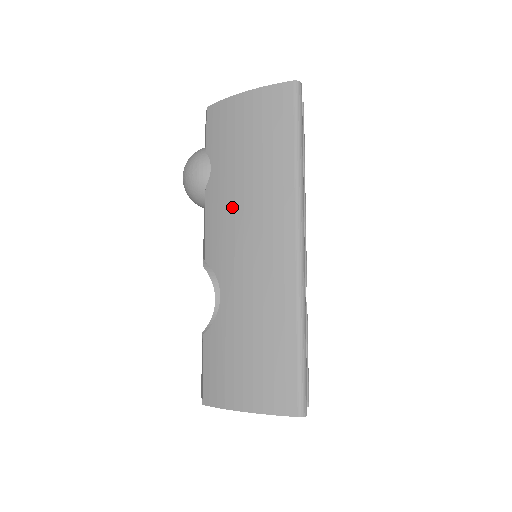
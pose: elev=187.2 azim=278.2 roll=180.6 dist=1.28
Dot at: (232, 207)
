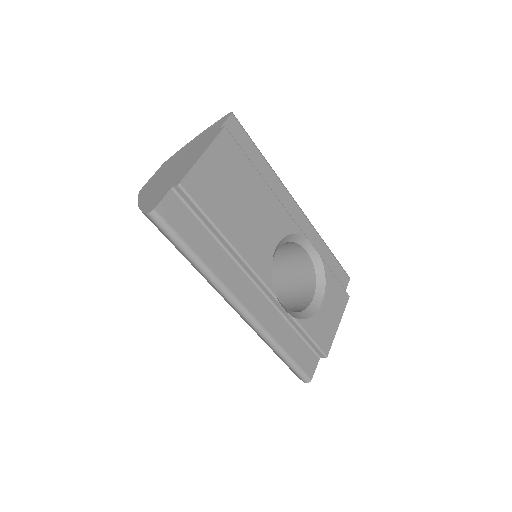
Dot at: occluded
